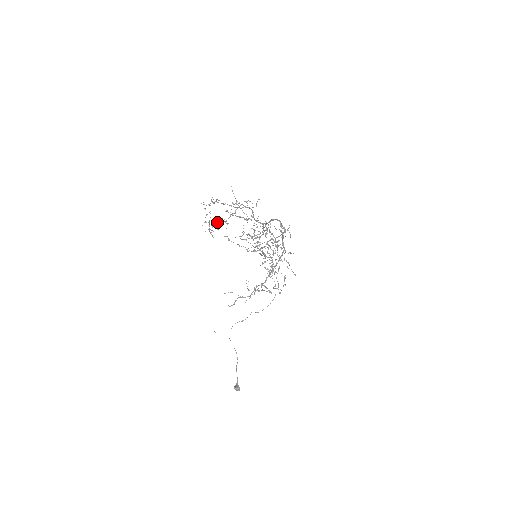
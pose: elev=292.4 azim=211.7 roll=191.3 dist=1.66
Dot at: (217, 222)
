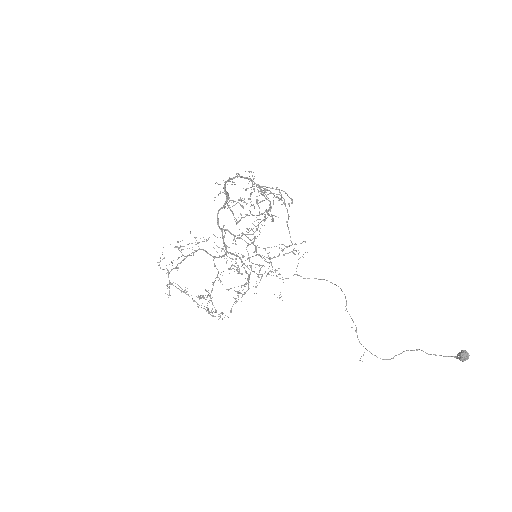
Dot at: occluded
